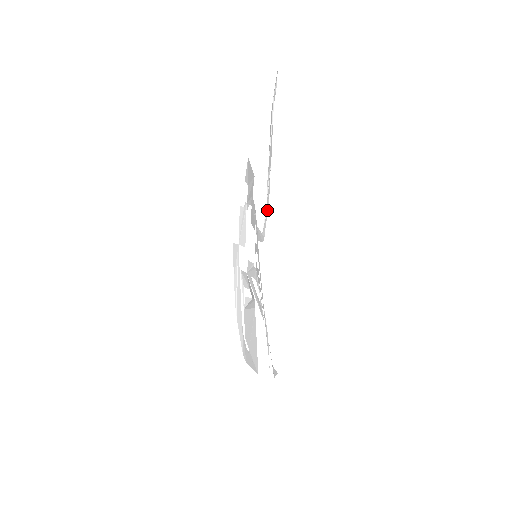
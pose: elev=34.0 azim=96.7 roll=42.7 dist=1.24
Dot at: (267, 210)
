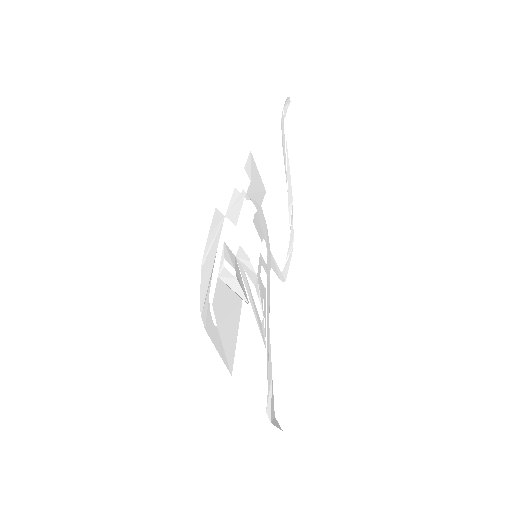
Dot at: (290, 253)
